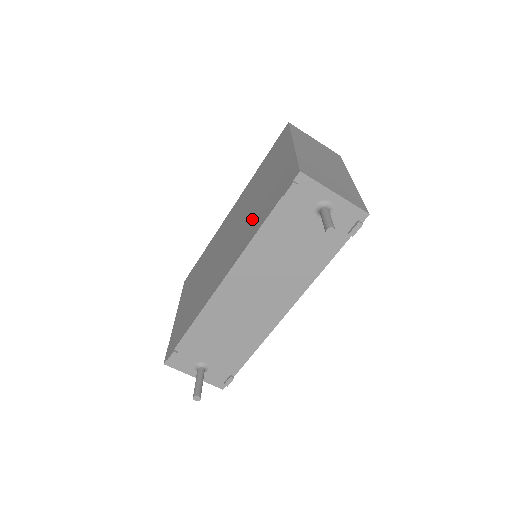
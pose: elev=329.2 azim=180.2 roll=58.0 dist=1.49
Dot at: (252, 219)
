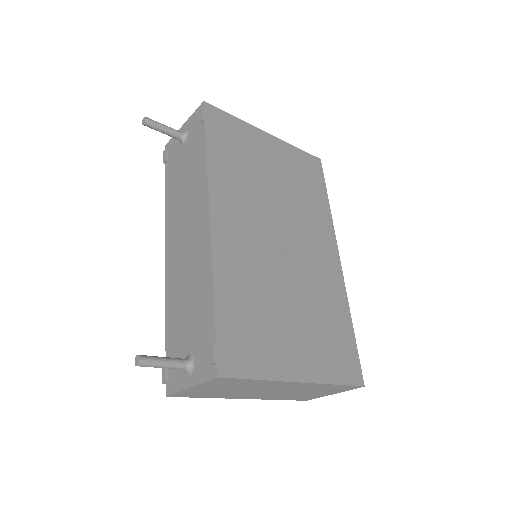
Dot at: occluded
